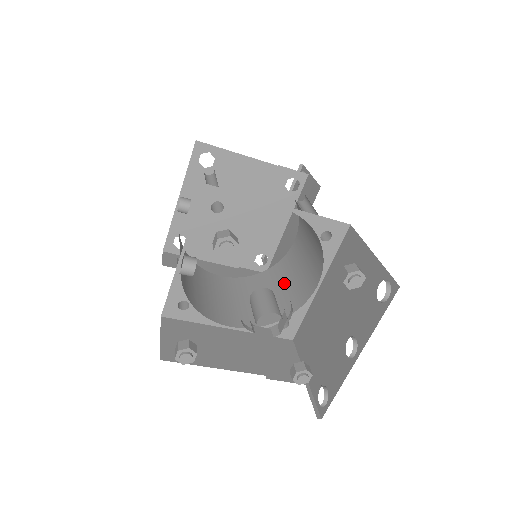
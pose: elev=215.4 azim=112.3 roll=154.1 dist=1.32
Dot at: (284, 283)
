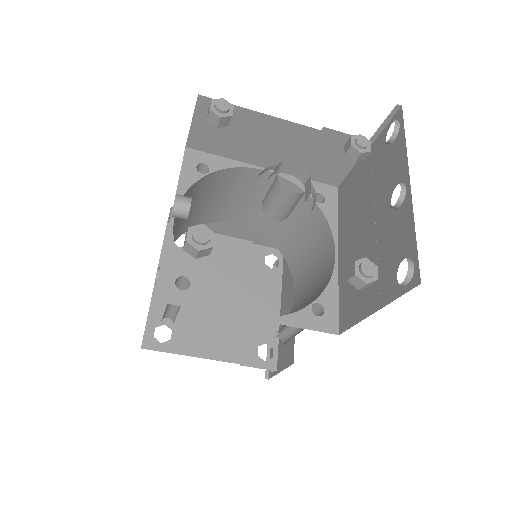
Dot at: occluded
